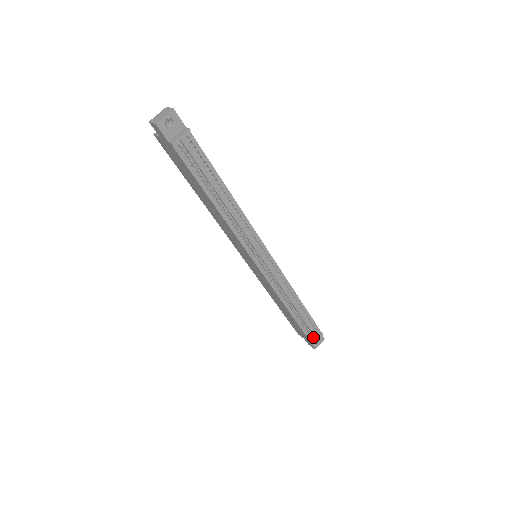
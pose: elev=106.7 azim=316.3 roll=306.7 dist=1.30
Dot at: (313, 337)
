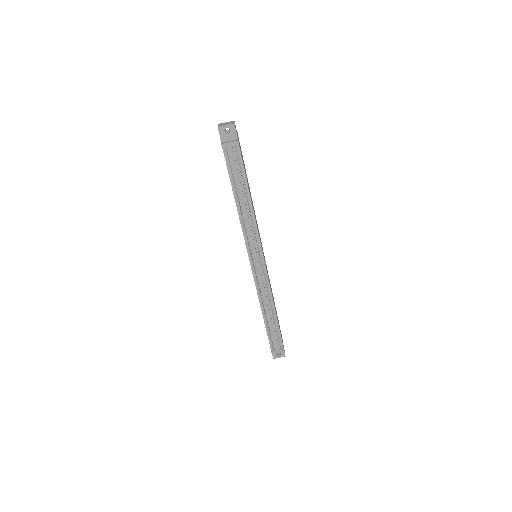
Dot at: (272, 346)
